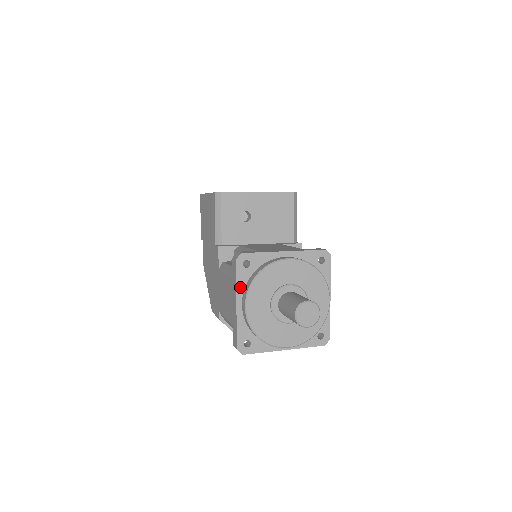
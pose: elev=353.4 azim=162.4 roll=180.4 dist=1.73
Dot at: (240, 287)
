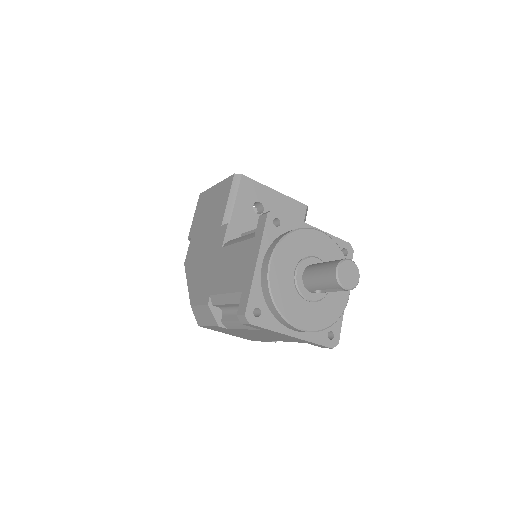
Dot at: (265, 244)
